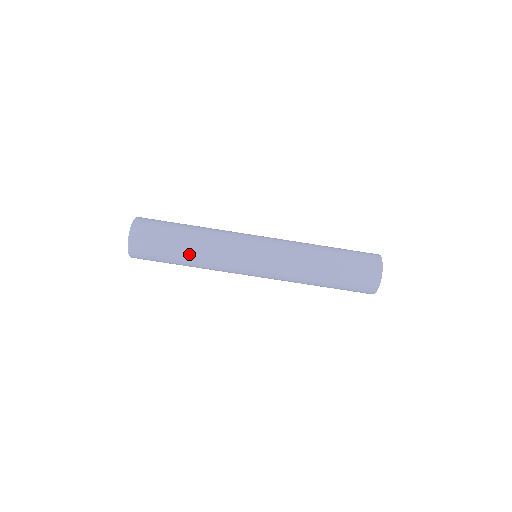
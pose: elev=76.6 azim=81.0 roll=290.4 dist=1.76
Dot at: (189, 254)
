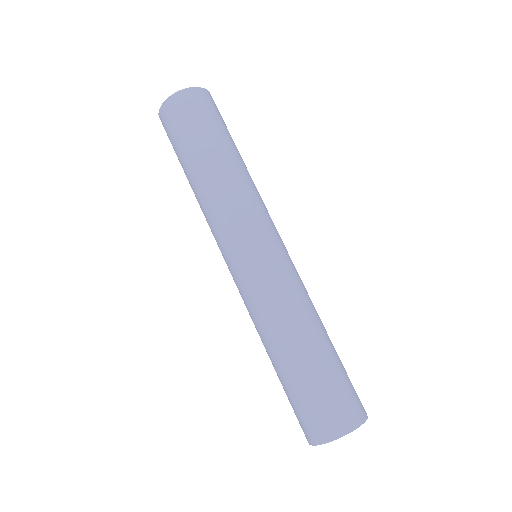
Dot at: (221, 161)
